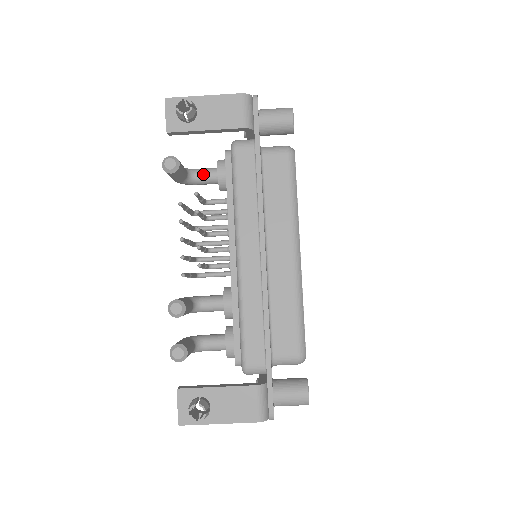
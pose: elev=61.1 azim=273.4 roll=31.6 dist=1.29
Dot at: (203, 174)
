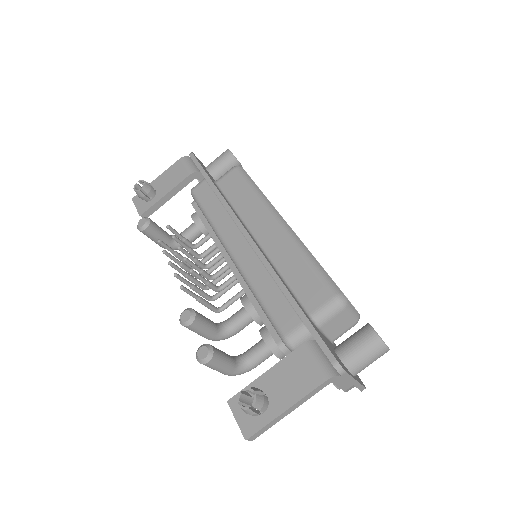
Dot at: (185, 231)
